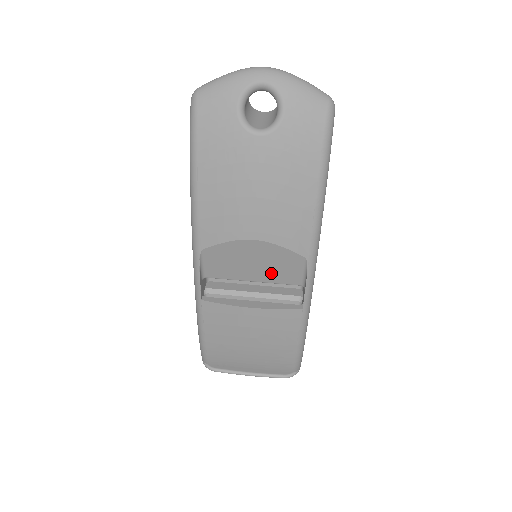
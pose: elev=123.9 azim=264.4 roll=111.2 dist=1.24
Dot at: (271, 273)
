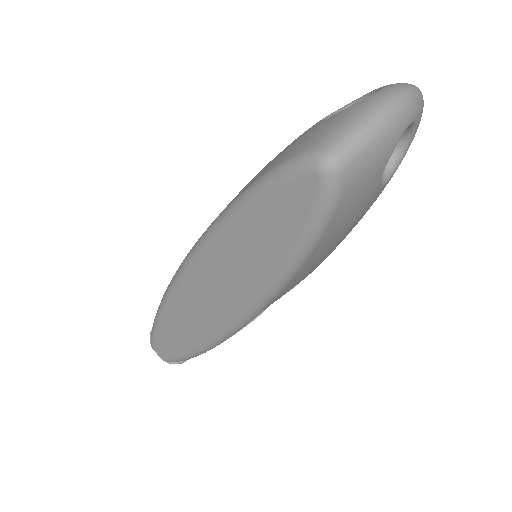
Dot at: occluded
